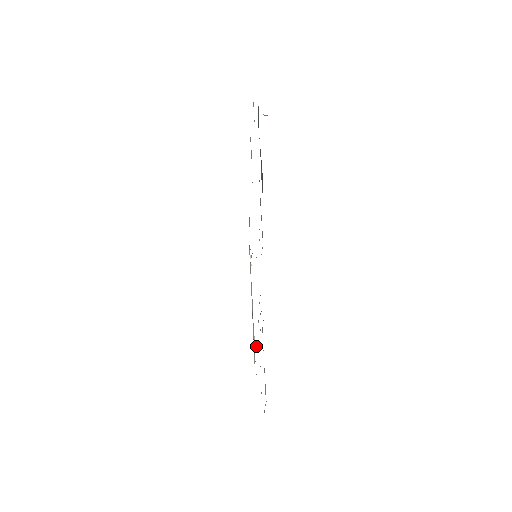
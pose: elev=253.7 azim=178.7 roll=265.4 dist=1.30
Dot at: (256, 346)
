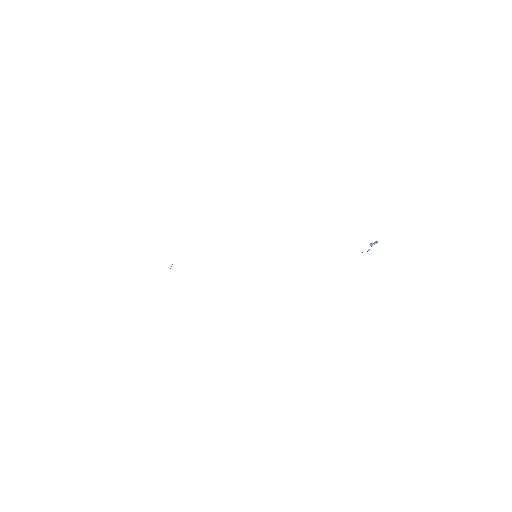
Dot at: occluded
